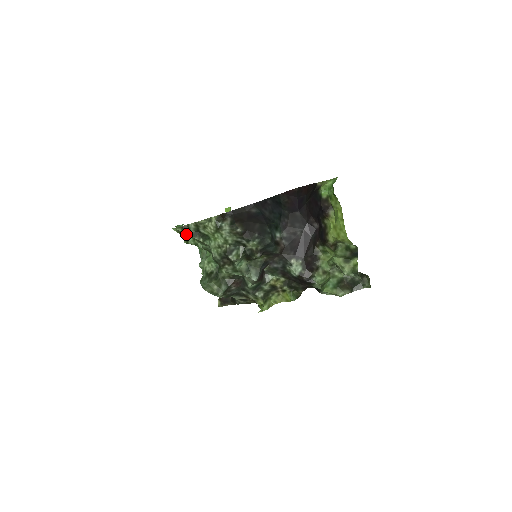
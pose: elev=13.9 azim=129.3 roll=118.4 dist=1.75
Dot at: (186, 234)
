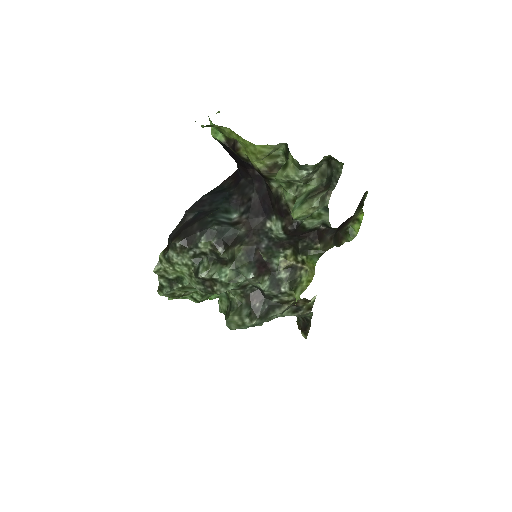
Dot at: (173, 293)
